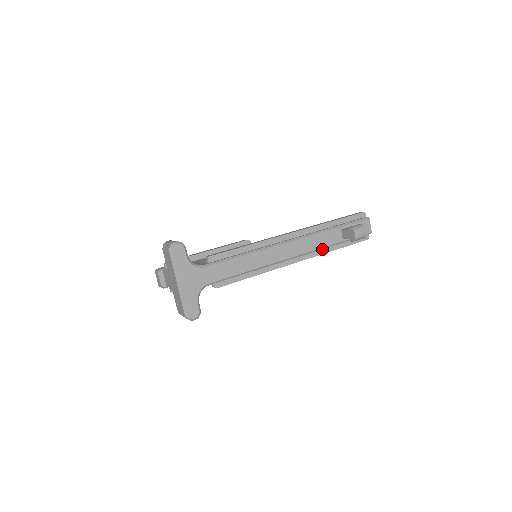
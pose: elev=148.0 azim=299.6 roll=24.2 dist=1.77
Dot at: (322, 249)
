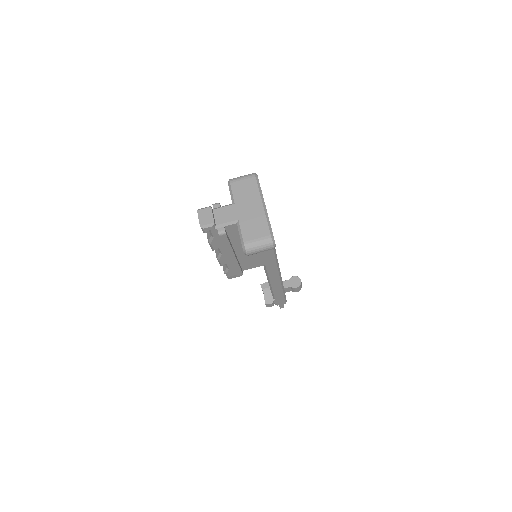
Dot at: (279, 286)
